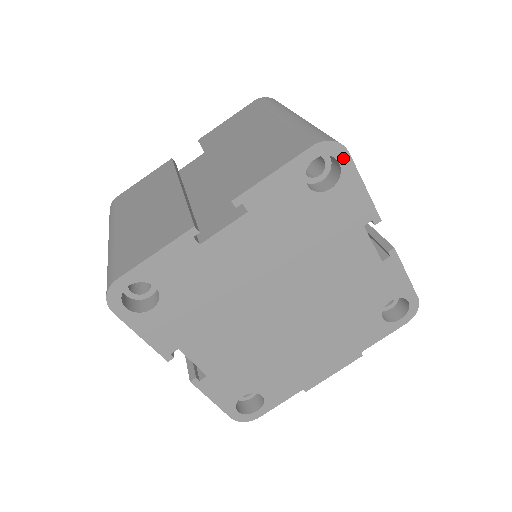
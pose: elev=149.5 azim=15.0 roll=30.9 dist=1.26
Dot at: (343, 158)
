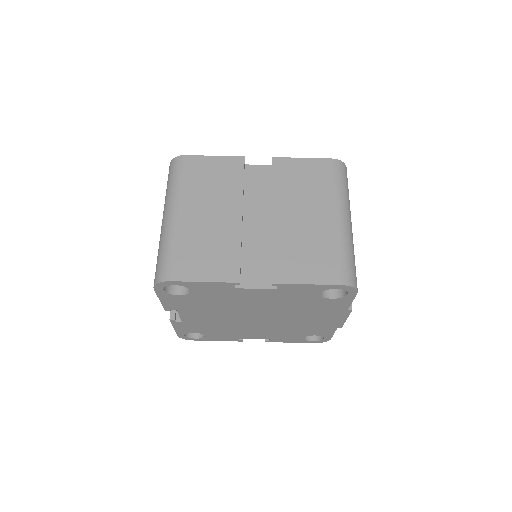
Dot at: (173, 283)
